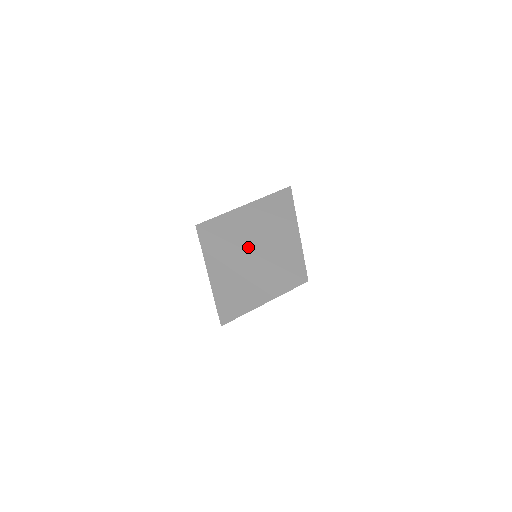
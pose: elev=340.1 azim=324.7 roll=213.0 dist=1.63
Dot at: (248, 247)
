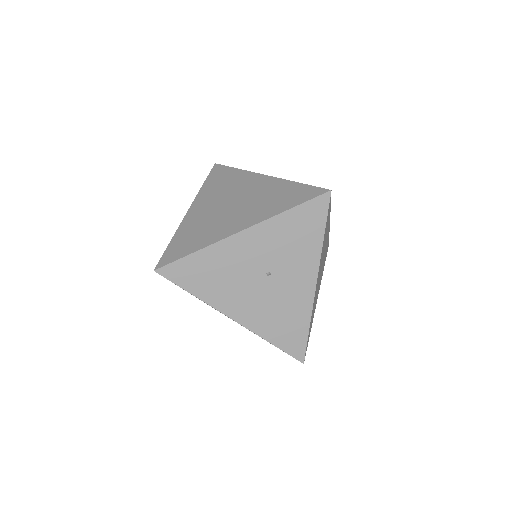
Dot at: occluded
